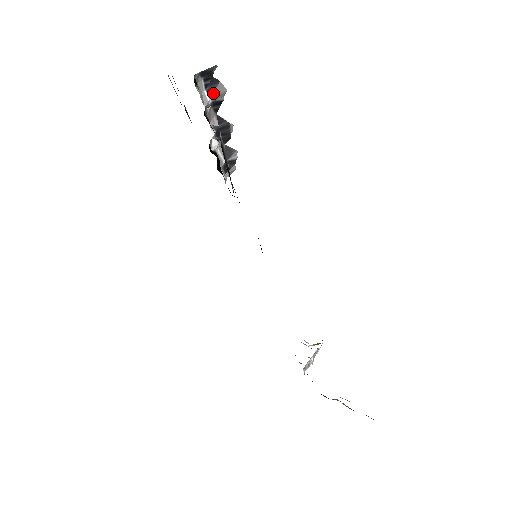
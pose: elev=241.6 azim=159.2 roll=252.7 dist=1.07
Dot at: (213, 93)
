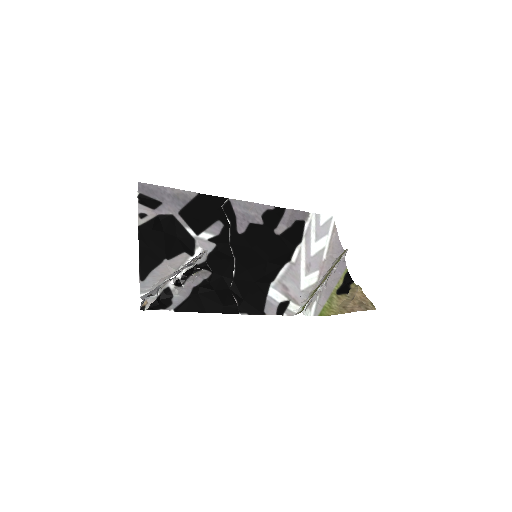
Dot at: (154, 295)
